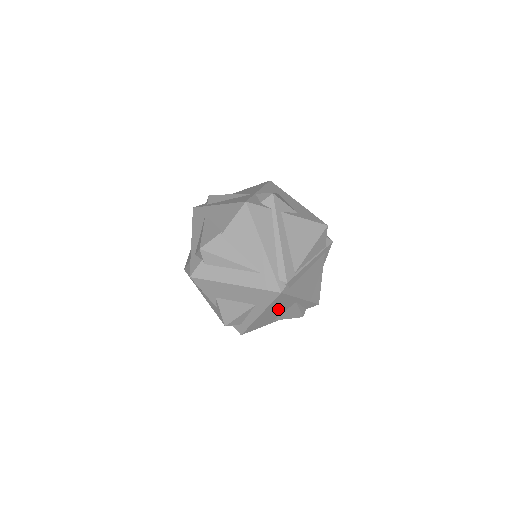
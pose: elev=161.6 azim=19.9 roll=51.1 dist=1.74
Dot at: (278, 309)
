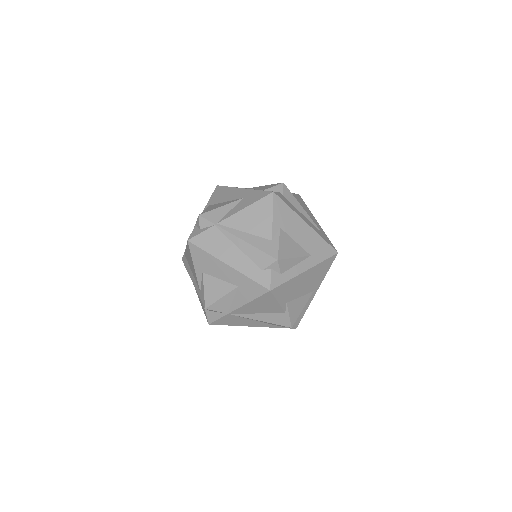
Dot at: (308, 283)
